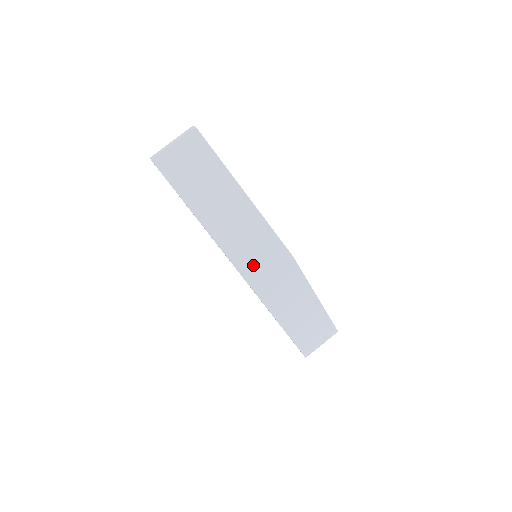
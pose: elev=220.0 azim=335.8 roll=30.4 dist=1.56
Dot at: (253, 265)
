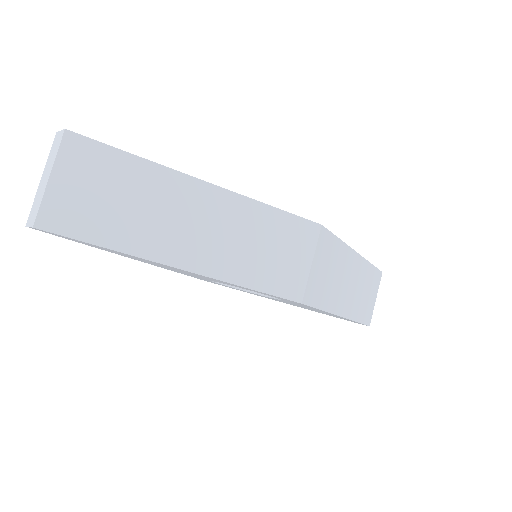
Dot at: (281, 272)
